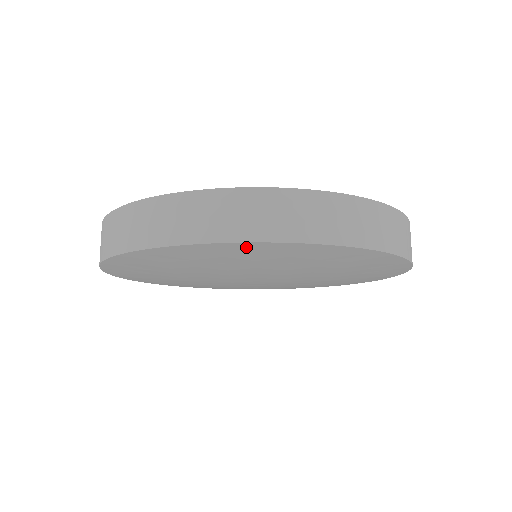
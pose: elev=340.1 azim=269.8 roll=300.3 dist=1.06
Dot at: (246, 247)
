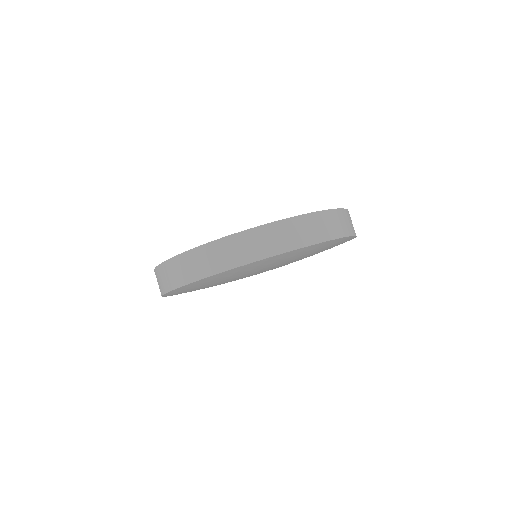
Dot at: (301, 250)
